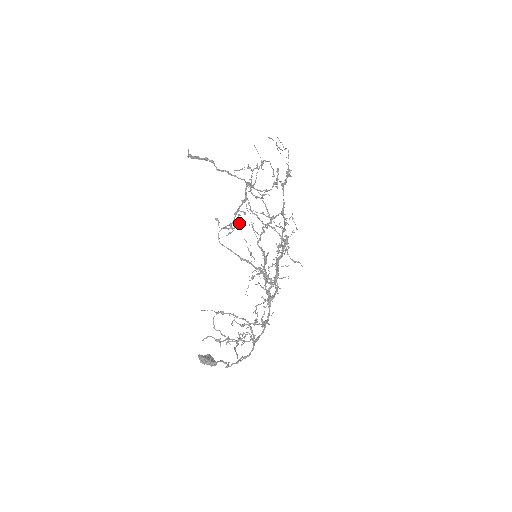
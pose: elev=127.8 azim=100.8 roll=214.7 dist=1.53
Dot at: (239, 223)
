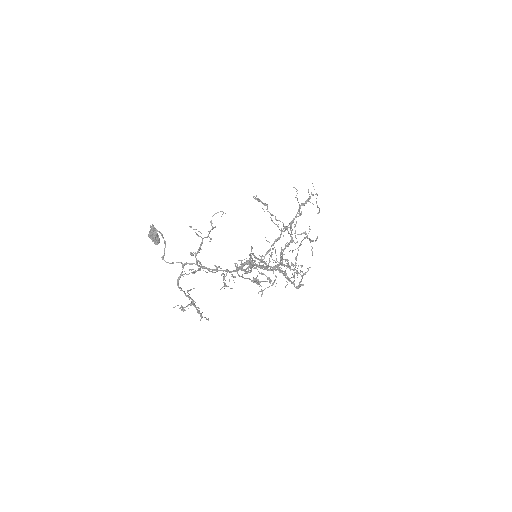
Dot at: (273, 283)
